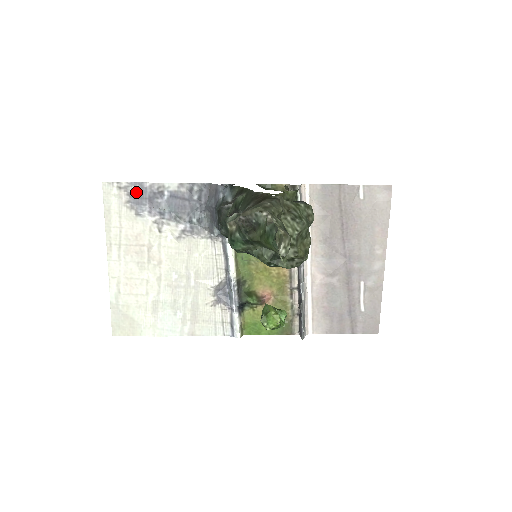
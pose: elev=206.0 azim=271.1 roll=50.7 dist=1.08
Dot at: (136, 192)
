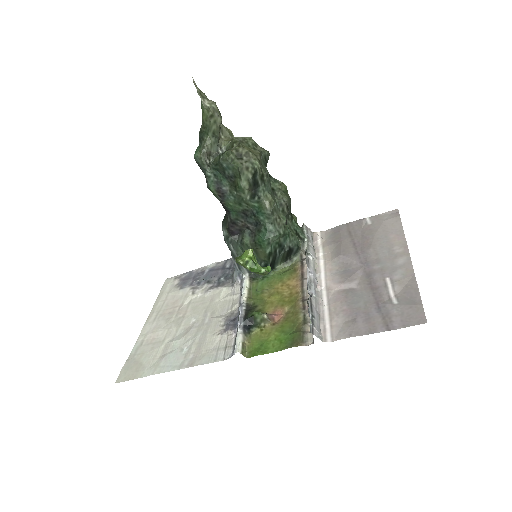
Dot at: (186, 277)
